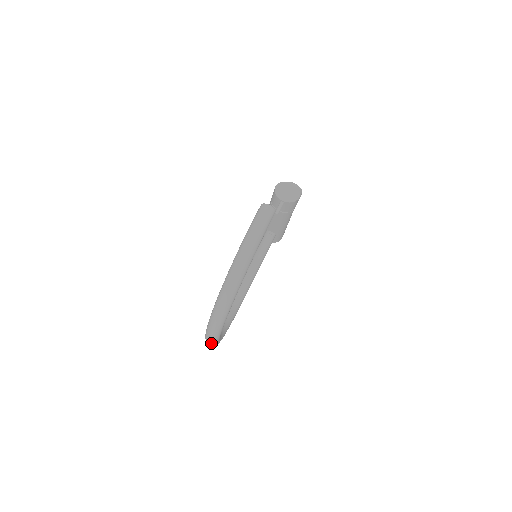
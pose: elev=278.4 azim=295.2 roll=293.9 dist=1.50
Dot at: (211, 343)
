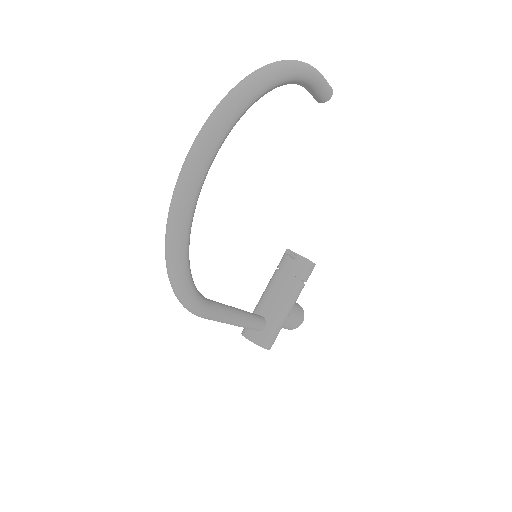
Dot at: (192, 162)
